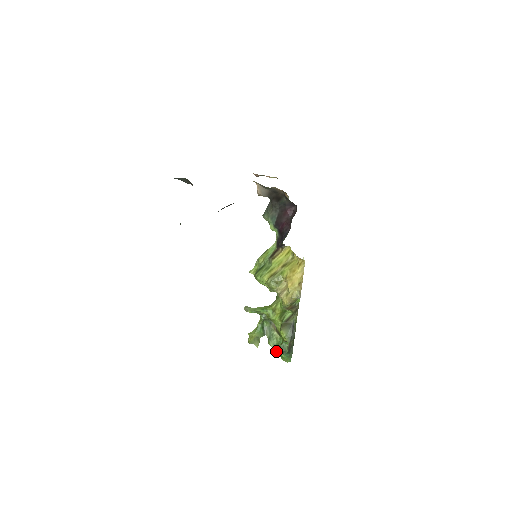
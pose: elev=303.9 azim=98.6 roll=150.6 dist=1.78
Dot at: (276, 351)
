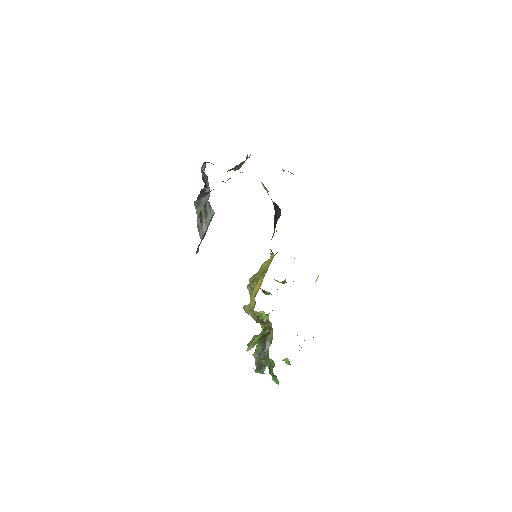
Dot at: (267, 365)
